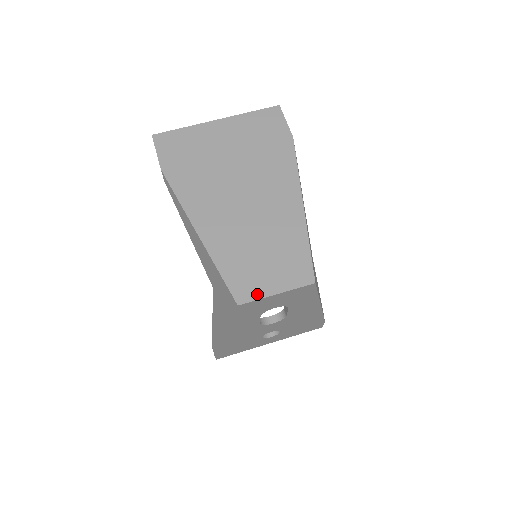
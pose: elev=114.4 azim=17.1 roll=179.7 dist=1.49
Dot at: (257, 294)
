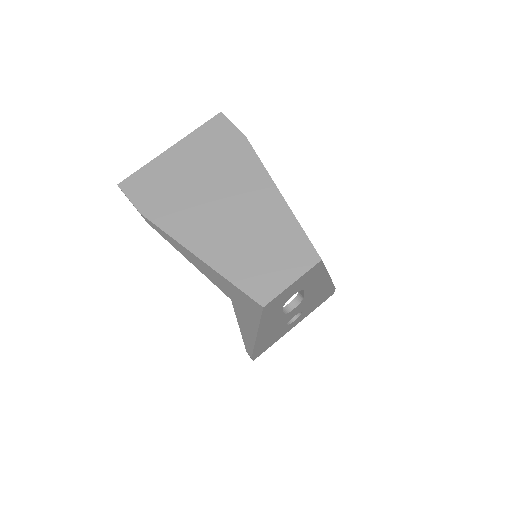
Dot at: (275, 290)
